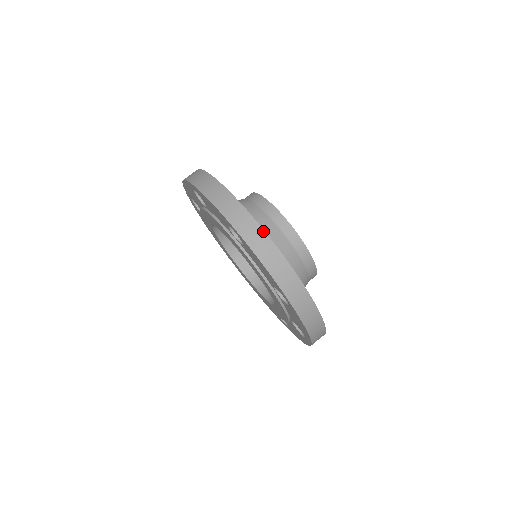
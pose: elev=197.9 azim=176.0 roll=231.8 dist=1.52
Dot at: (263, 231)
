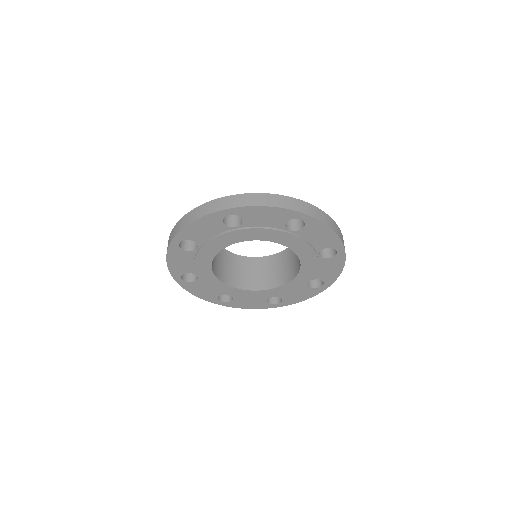
Dot at: (318, 208)
